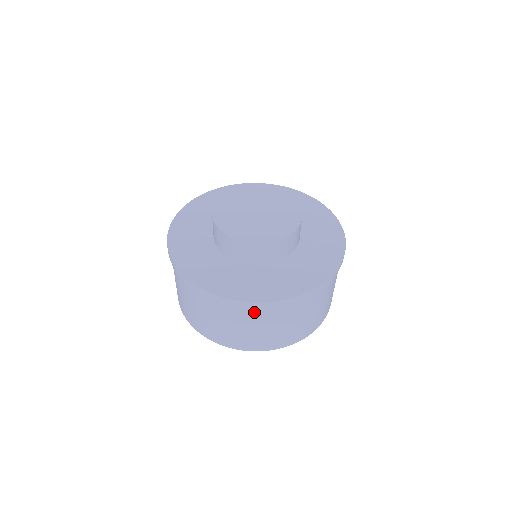
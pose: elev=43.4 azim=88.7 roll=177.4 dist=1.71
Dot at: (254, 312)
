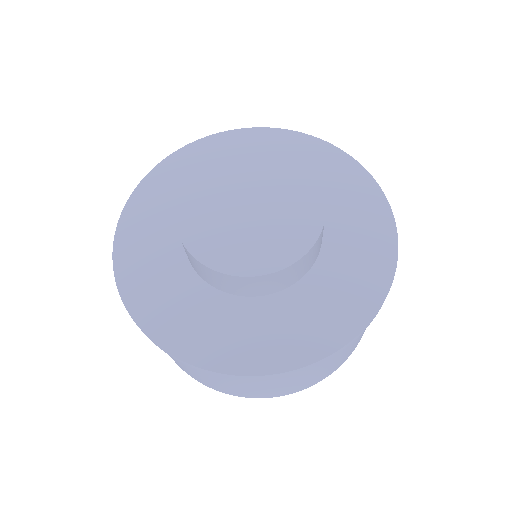
Dot at: occluded
